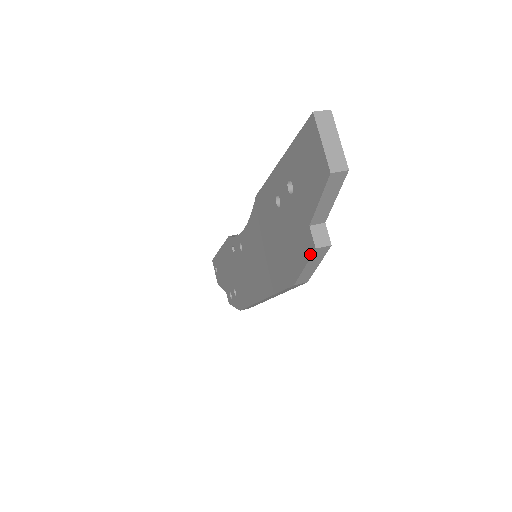
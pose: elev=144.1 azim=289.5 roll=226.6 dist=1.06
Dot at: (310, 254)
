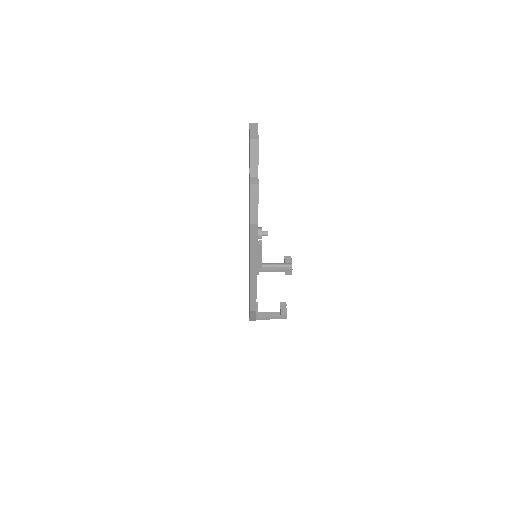
Dot at: (250, 191)
